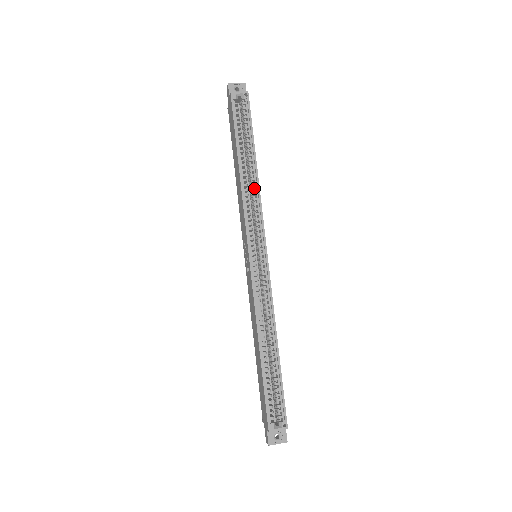
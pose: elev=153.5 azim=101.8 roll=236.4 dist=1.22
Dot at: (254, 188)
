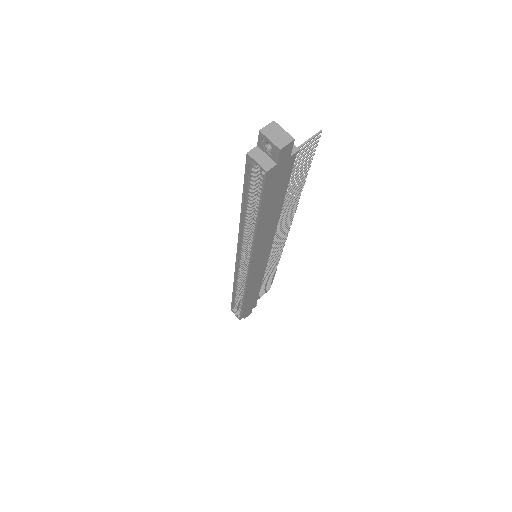
Dot at: (252, 237)
